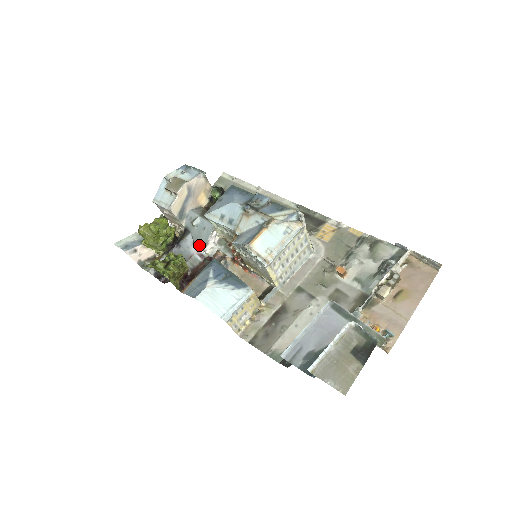
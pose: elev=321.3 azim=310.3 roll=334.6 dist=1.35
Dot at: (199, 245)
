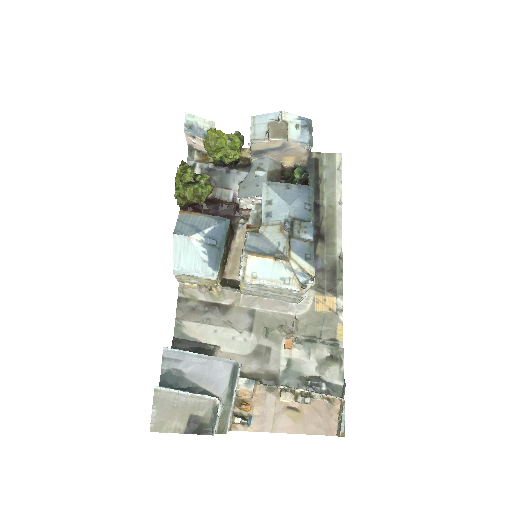
Dot at: (241, 190)
